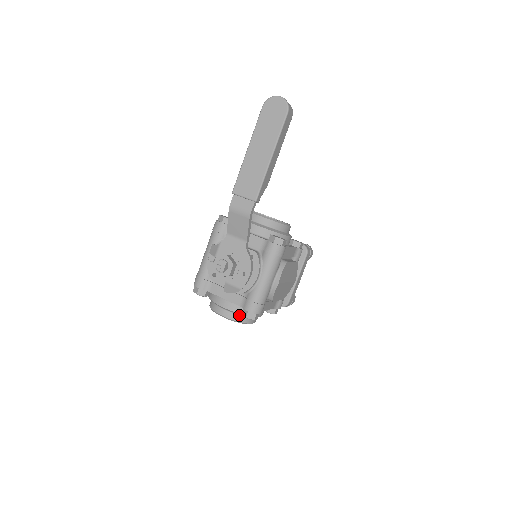
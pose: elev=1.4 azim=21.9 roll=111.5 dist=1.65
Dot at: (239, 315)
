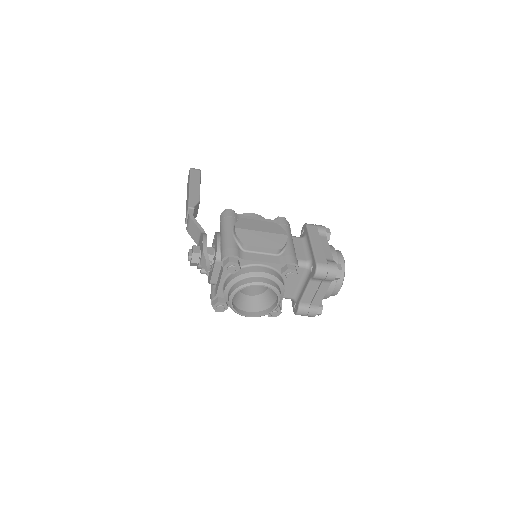
Dot at: (237, 283)
